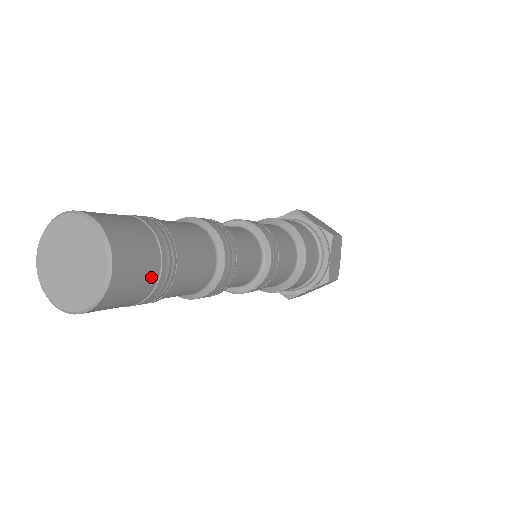
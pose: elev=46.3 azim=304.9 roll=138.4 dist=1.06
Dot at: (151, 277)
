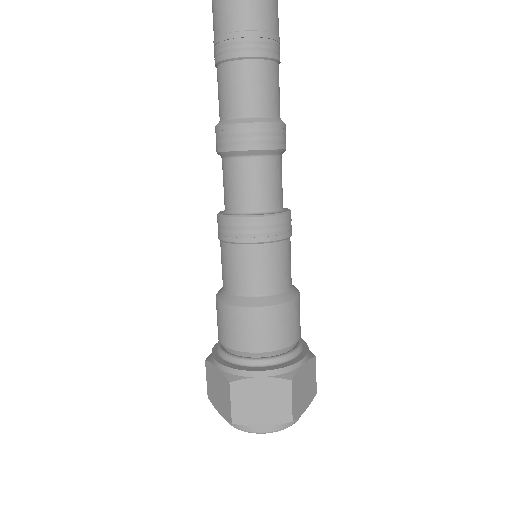
Dot at: (270, 23)
